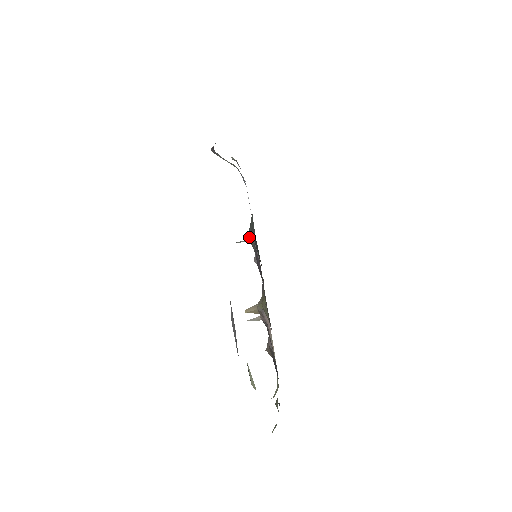
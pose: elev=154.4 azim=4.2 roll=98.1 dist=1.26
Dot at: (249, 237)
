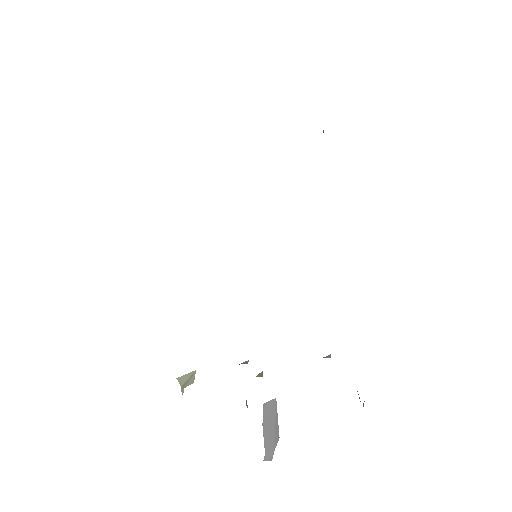
Dot at: occluded
